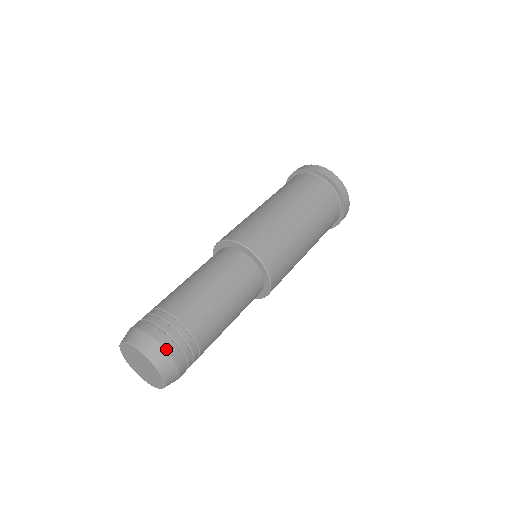
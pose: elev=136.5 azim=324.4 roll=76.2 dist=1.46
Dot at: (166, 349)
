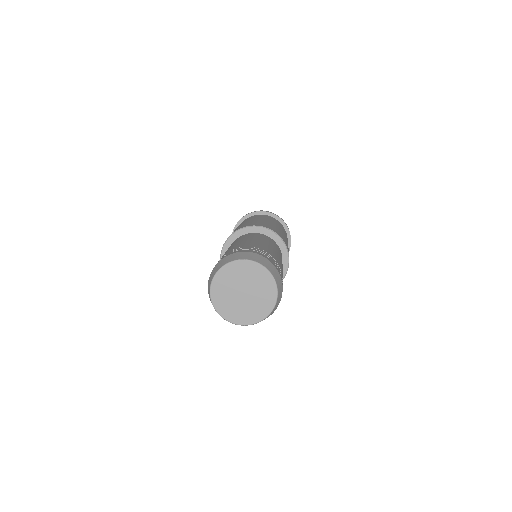
Dot at: (277, 270)
